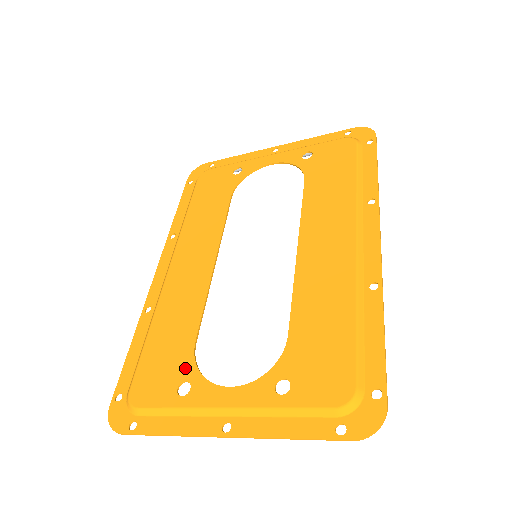
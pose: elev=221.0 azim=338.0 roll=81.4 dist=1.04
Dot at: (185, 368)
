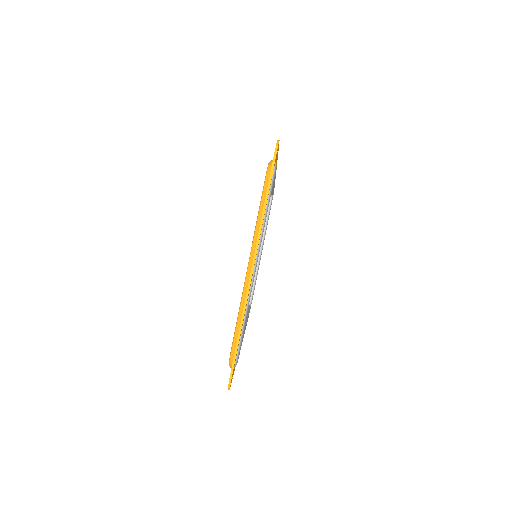
Dot at: occluded
